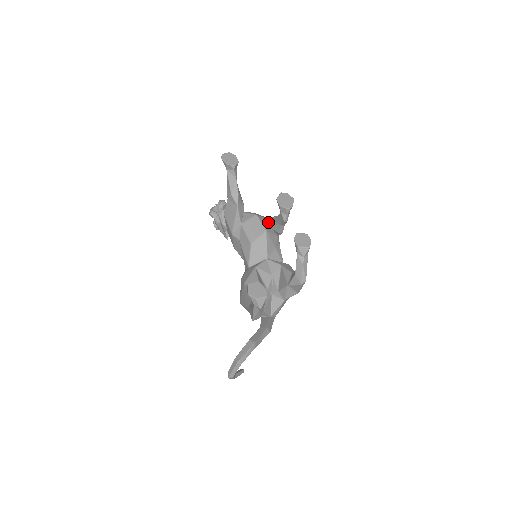
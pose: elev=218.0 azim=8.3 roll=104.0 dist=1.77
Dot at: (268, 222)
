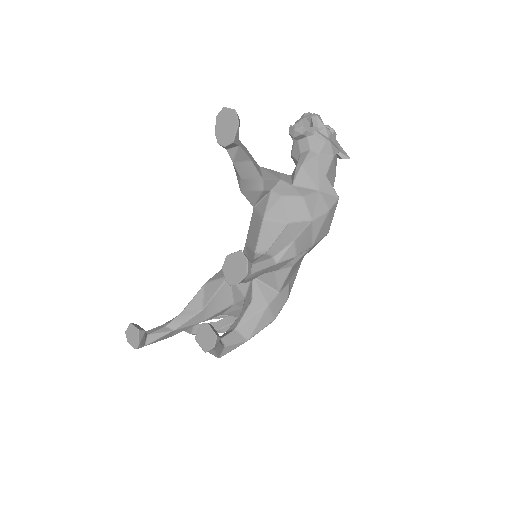
Dot at: (281, 235)
